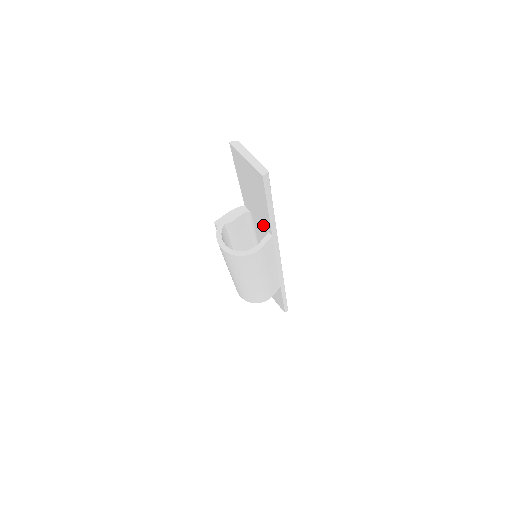
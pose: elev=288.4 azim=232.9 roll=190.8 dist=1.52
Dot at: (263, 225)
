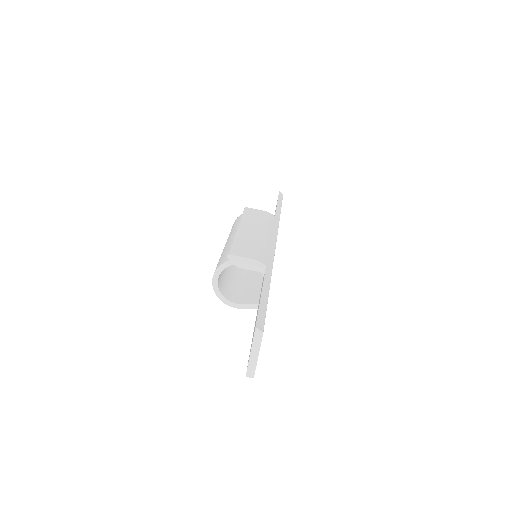
Dot at: occluded
